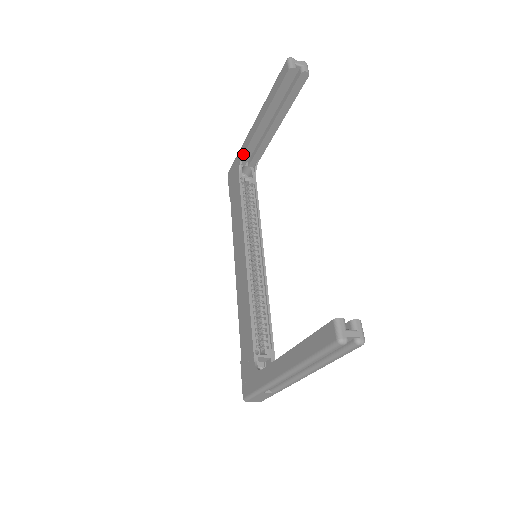
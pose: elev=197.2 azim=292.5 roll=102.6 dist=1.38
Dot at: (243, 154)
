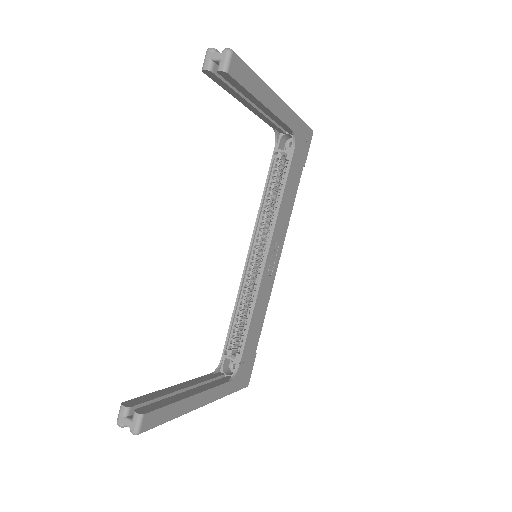
Dot at: (271, 126)
